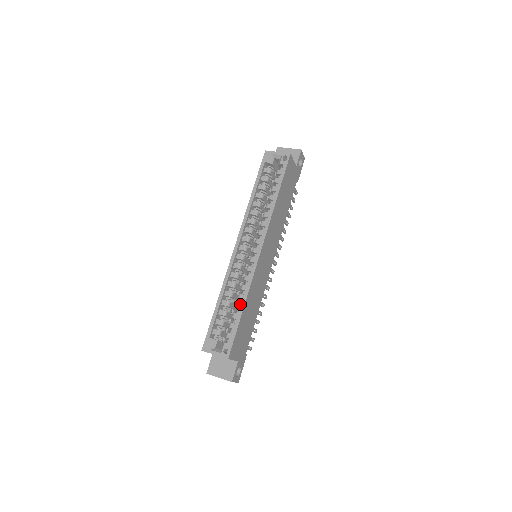
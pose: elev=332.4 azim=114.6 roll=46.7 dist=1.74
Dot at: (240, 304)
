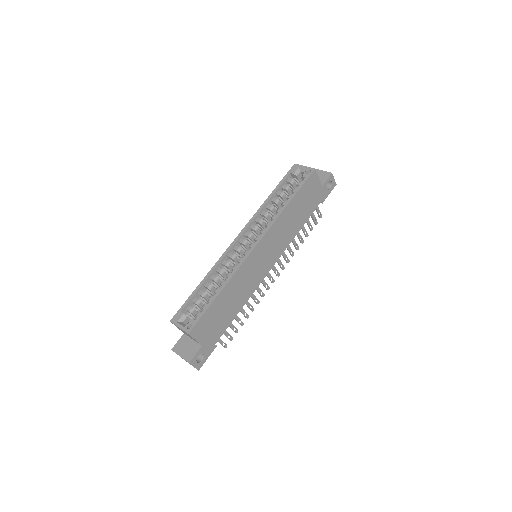
Dot at: (220, 289)
